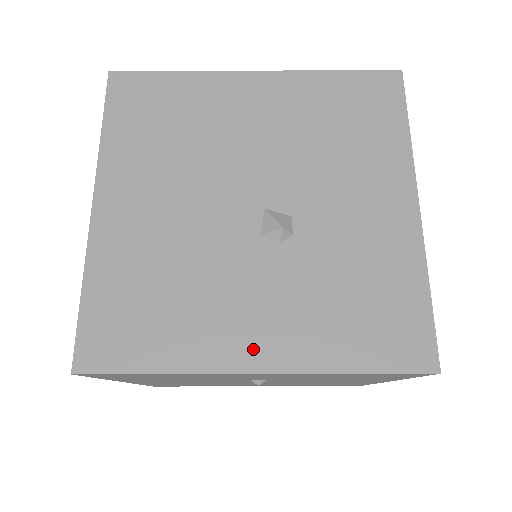
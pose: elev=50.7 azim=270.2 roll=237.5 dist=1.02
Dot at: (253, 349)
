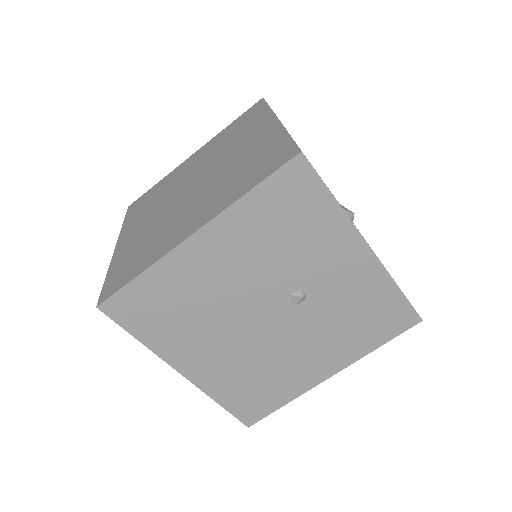
Dot at: occluded
